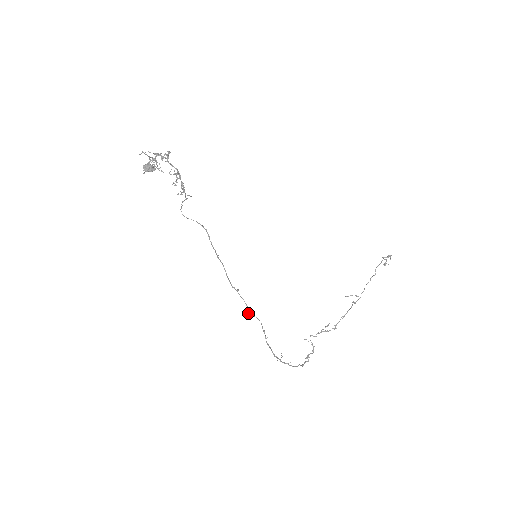
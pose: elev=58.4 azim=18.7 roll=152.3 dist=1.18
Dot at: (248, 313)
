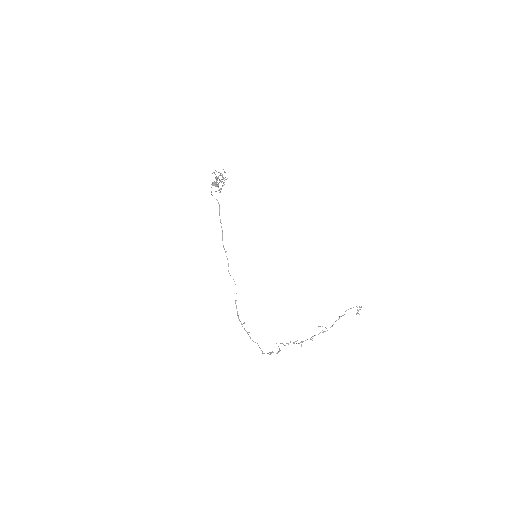
Dot at: (228, 271)
